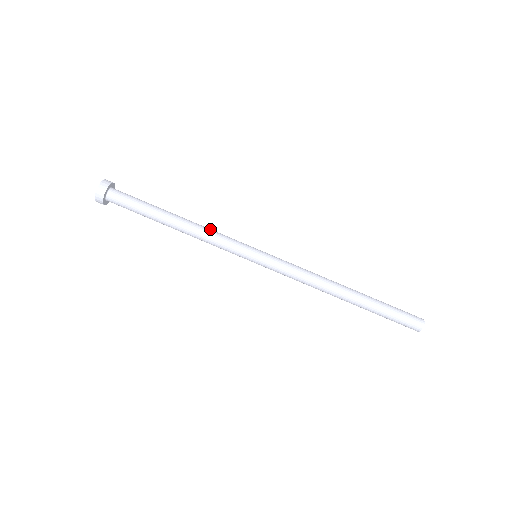
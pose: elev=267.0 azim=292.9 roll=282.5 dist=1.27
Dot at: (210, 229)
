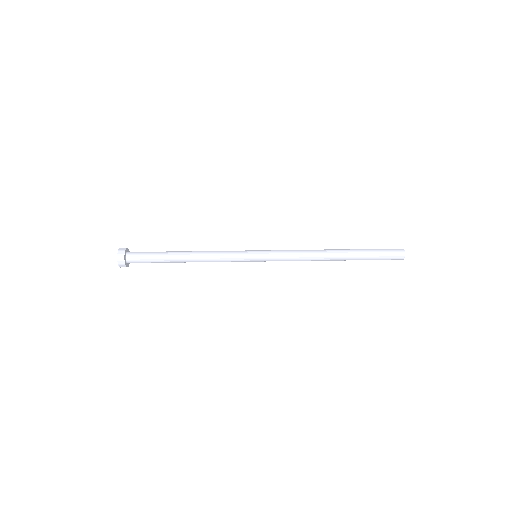
Dot at: (213, 252)
